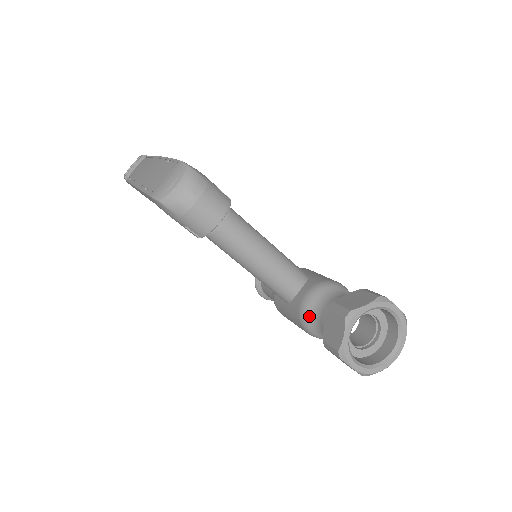
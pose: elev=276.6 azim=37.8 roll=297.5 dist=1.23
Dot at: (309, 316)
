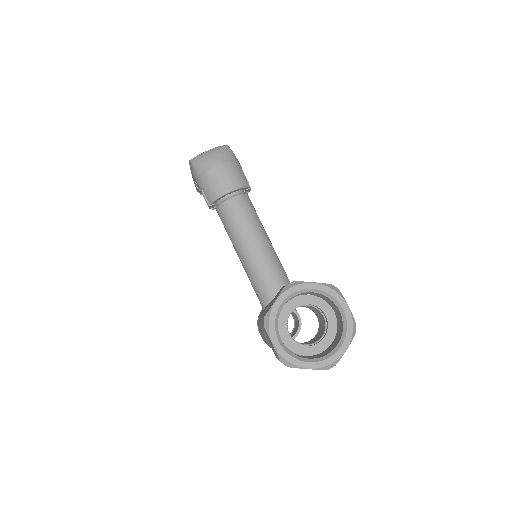
Dot at: occluded
